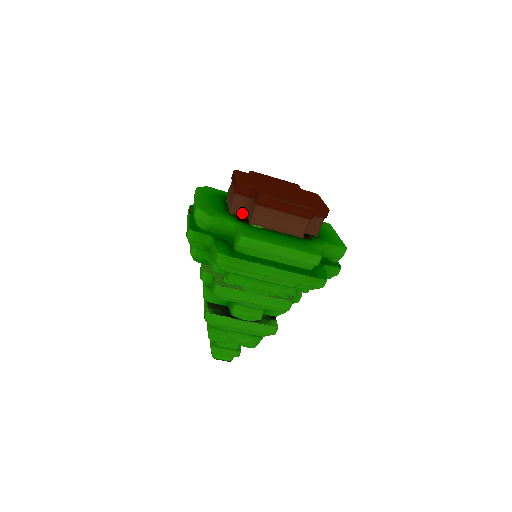
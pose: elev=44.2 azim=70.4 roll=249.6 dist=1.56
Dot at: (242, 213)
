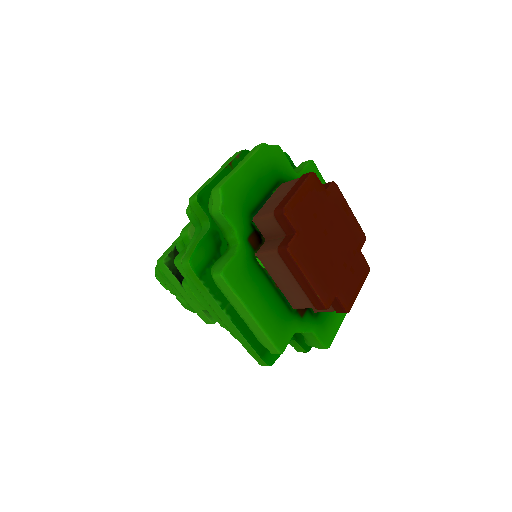
Dot at: (264, 232)
